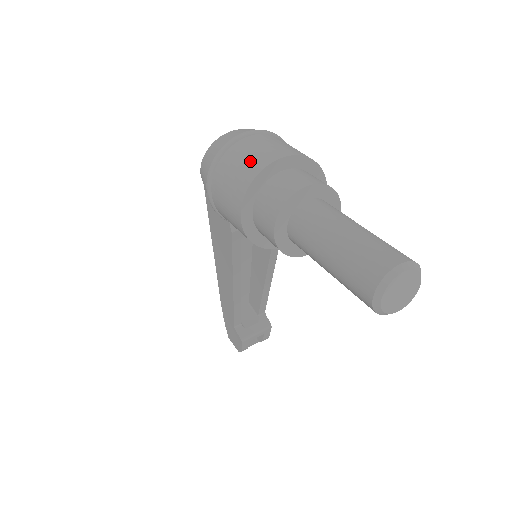
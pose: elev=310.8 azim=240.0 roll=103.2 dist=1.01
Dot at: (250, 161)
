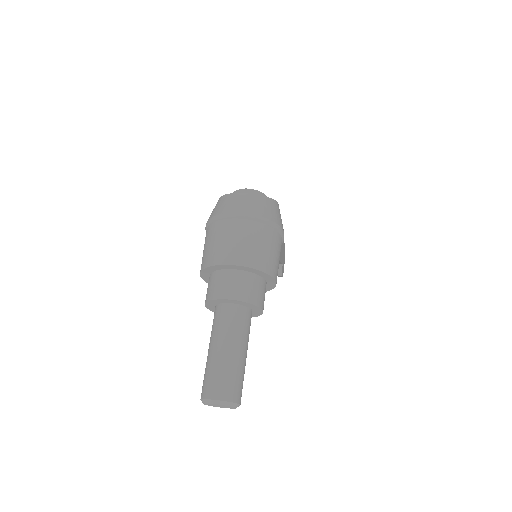
Dot at: (218, 249)
